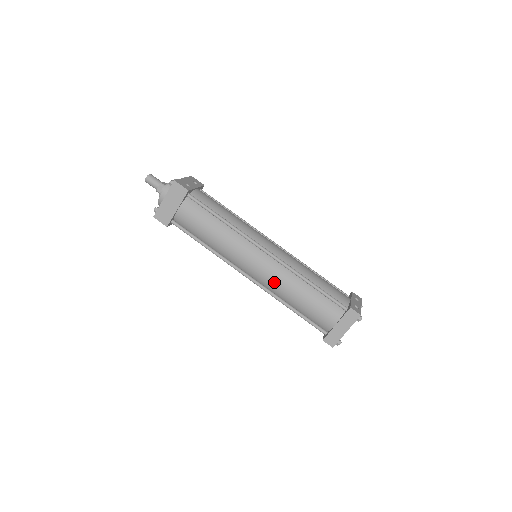
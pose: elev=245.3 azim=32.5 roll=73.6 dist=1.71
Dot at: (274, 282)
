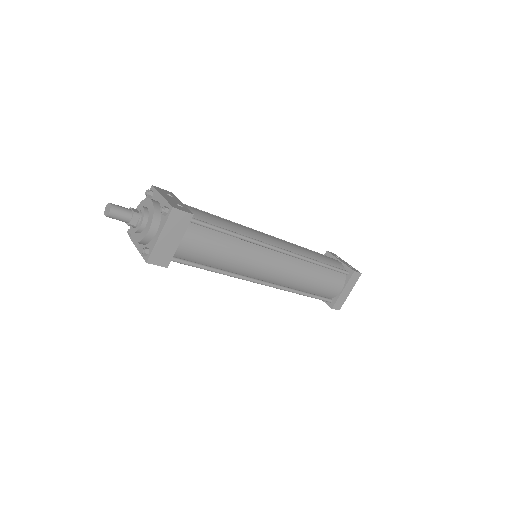
Dot at: (291, 277)
